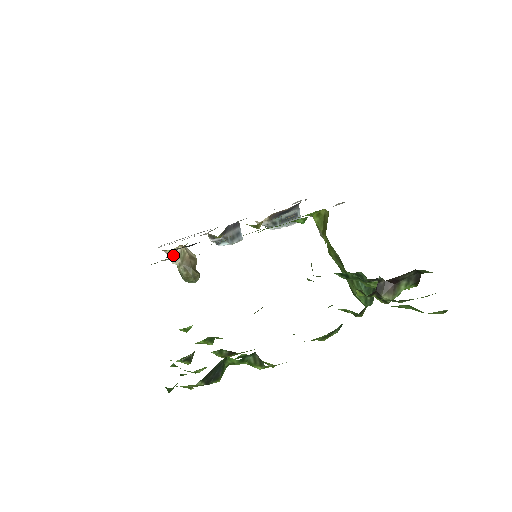
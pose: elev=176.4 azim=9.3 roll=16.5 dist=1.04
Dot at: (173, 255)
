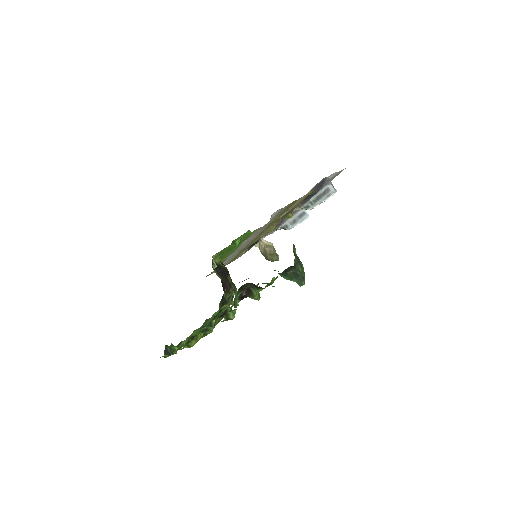
Dot at: (258, 247)
